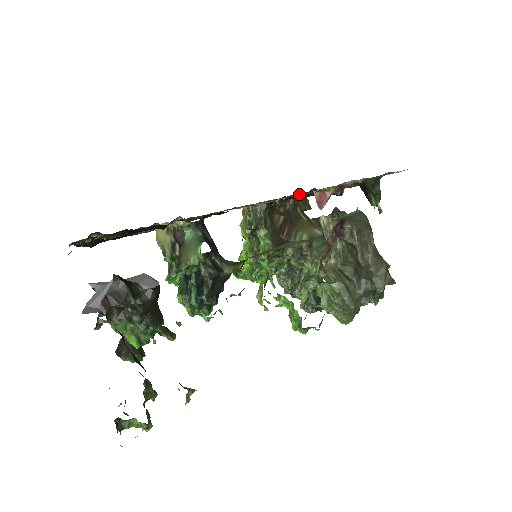
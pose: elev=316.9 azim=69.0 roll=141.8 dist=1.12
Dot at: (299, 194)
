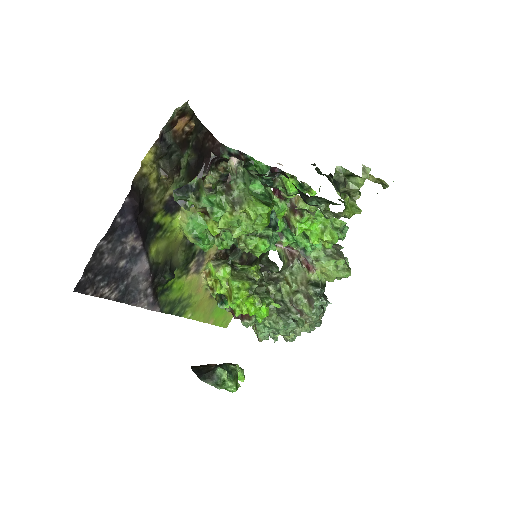
Dot at: occluded
